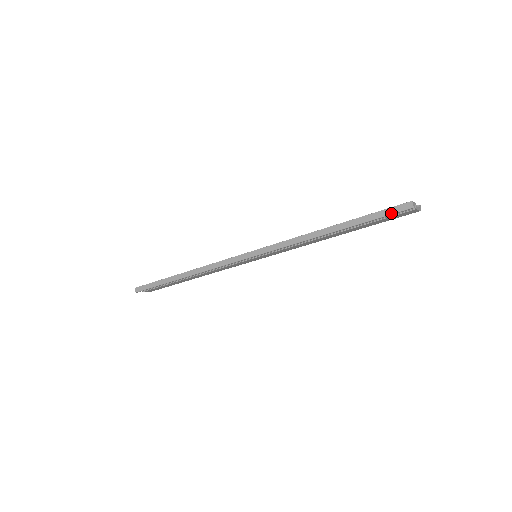
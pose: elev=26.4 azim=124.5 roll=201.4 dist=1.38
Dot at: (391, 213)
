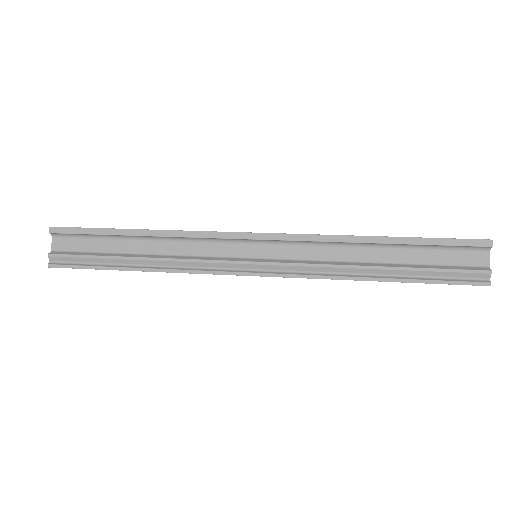
Dot at: occluded
